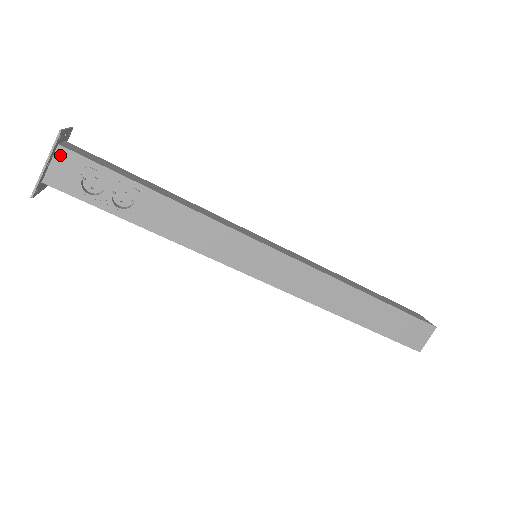
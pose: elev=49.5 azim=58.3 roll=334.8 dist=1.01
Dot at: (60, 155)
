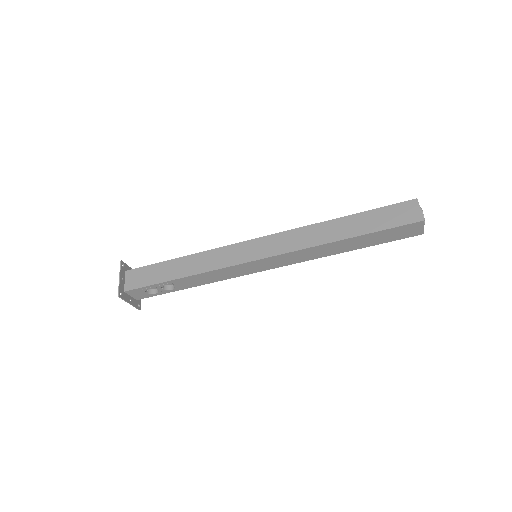
Dot at: (129, 293)
